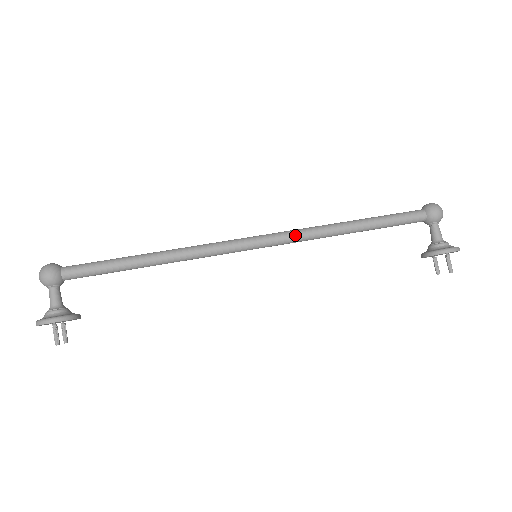
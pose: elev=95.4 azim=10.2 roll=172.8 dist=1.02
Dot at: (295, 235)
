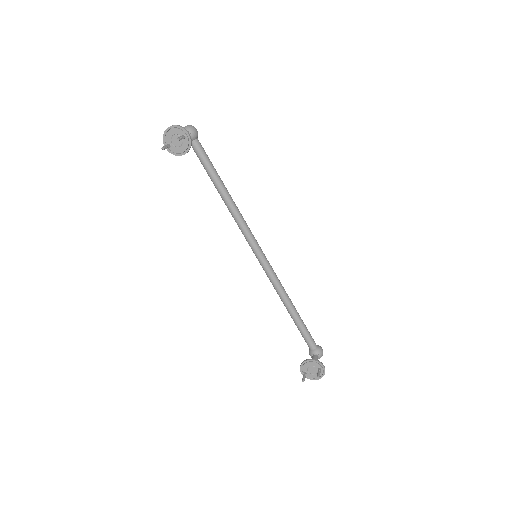
Dot at: (275, 273)
